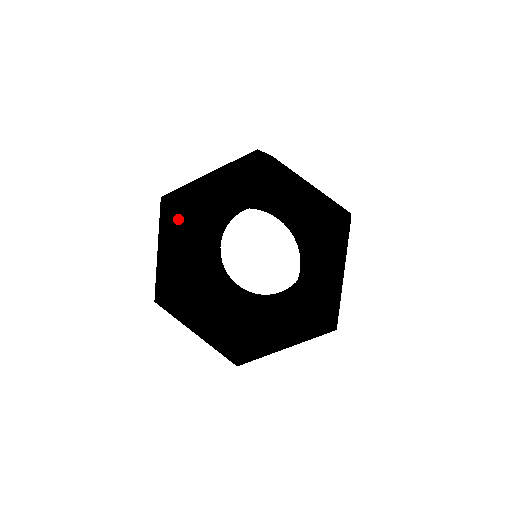
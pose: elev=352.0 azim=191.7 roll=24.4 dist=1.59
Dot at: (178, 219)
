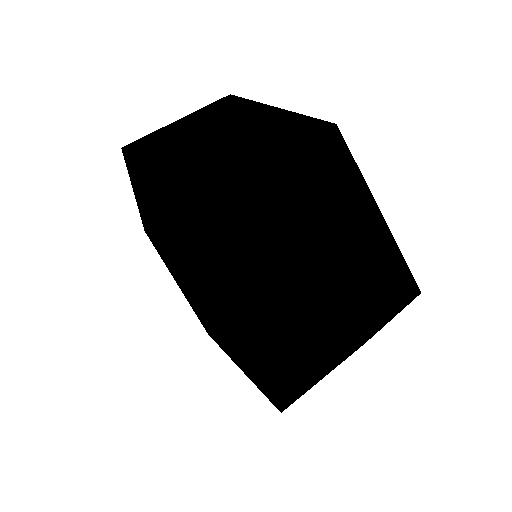
Dot at: (142, 187)
